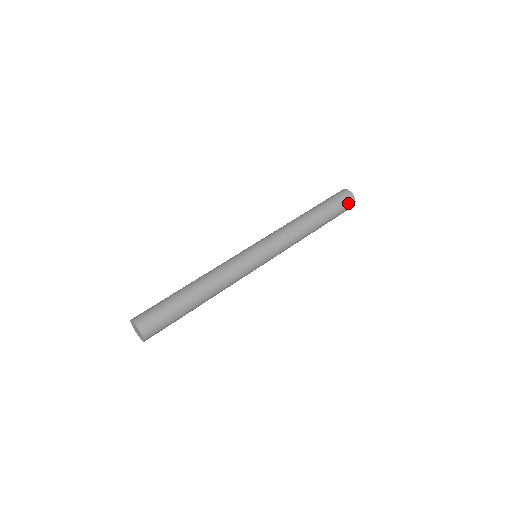
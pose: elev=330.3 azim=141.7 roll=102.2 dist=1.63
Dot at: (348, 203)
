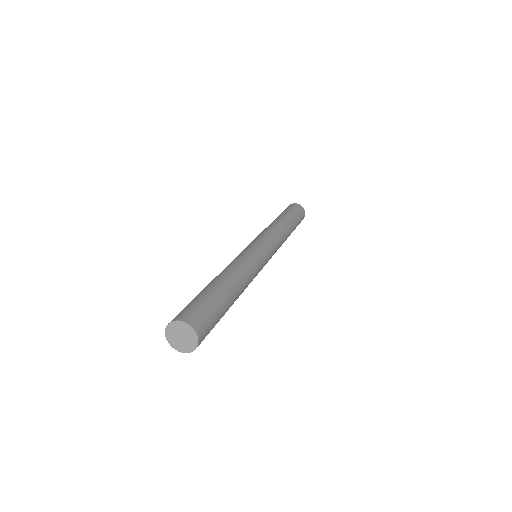
Dot at: (302, 215)
